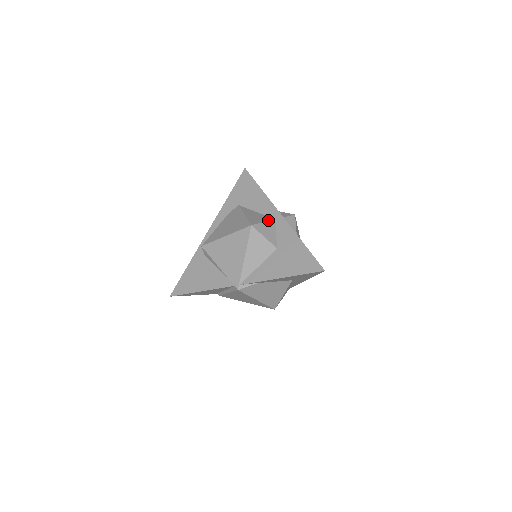
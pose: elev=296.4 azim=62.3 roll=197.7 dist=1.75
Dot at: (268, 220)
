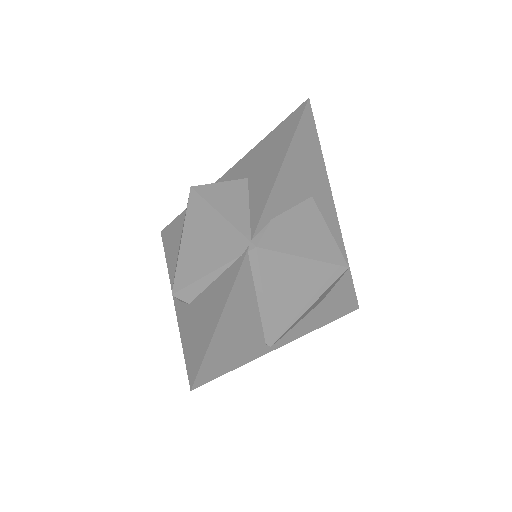
Dot at: occluded
